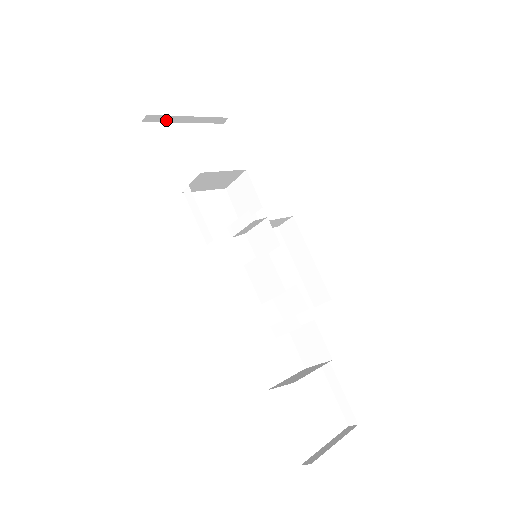
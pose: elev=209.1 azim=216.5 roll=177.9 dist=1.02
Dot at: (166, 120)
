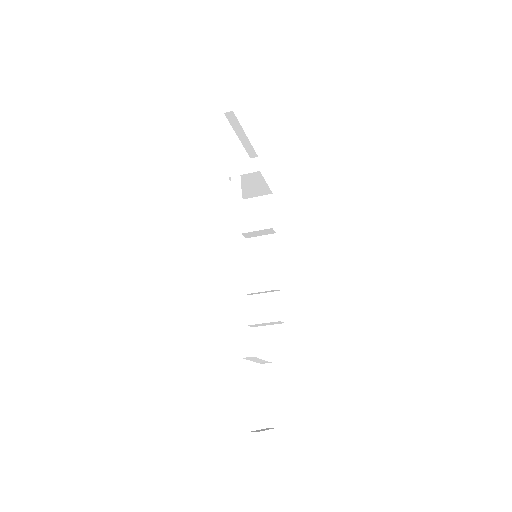
Dot at: (234, 125)
